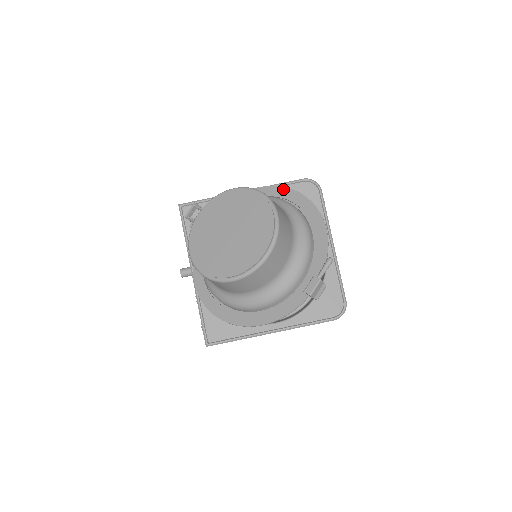
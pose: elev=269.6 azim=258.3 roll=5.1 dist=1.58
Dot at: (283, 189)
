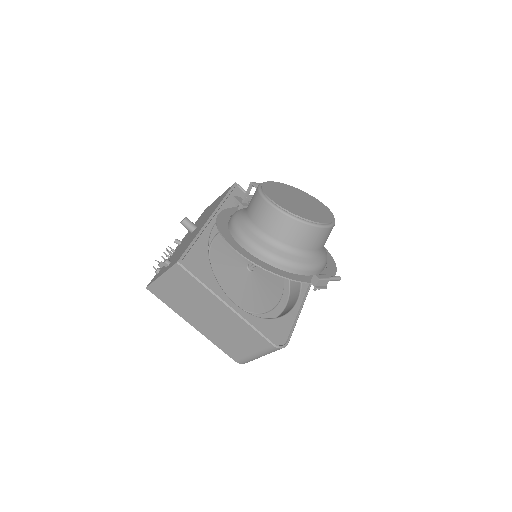
Dot at: occluded
